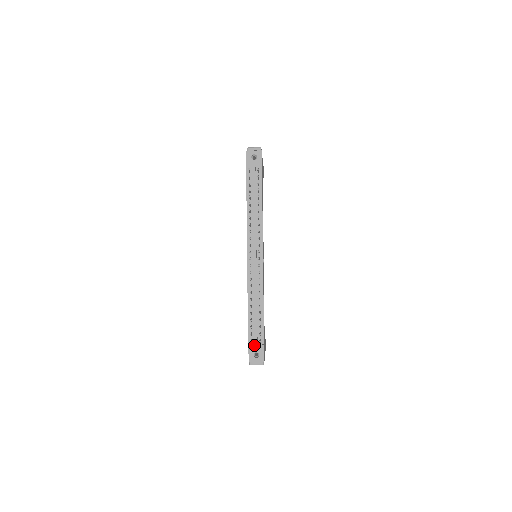
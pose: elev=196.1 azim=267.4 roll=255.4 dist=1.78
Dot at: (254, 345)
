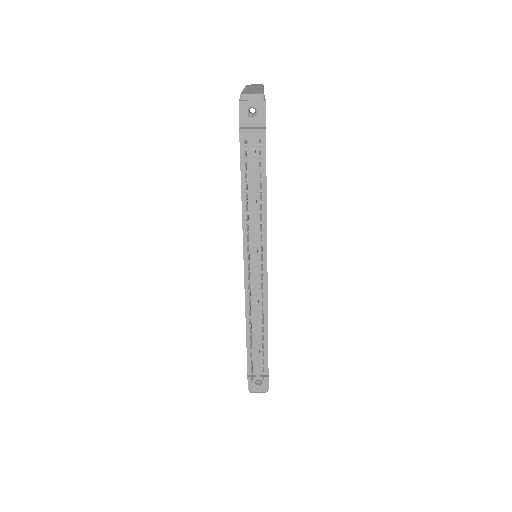
Dot at: (255, 377)
